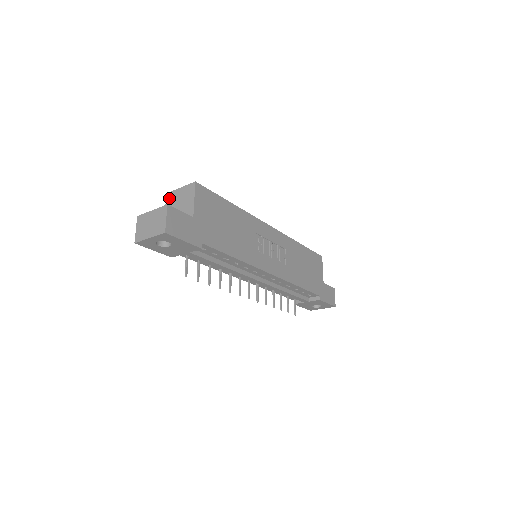
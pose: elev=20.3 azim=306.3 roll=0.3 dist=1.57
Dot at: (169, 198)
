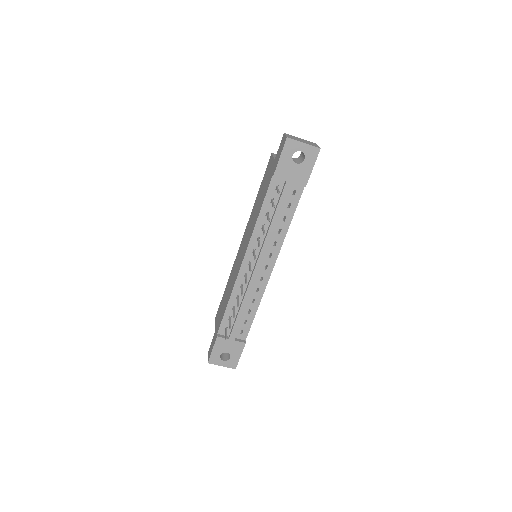
Dot at: occluded
